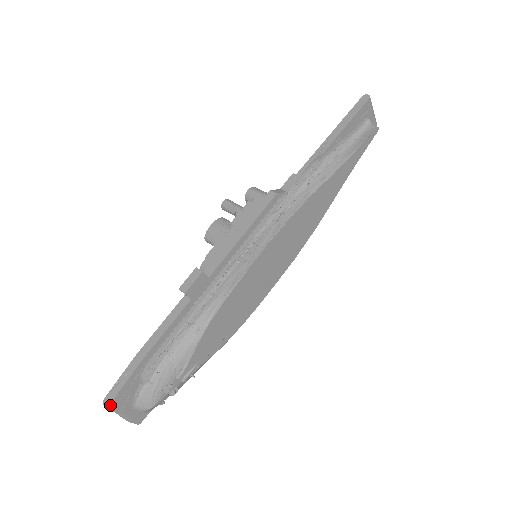
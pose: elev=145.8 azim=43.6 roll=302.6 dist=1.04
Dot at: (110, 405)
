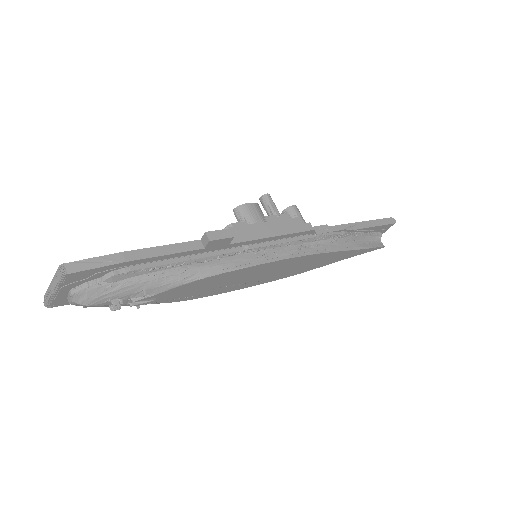
Dot at: (64, 275)
